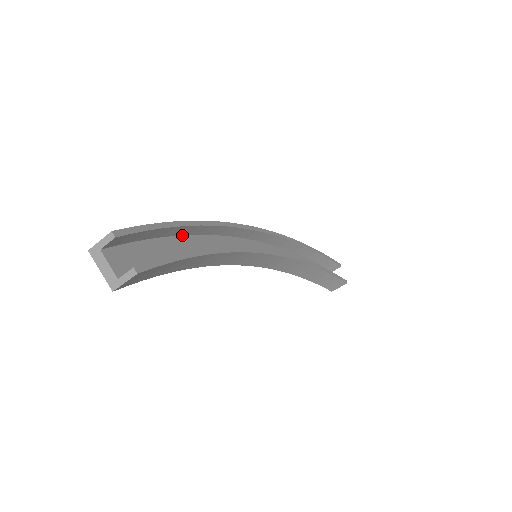
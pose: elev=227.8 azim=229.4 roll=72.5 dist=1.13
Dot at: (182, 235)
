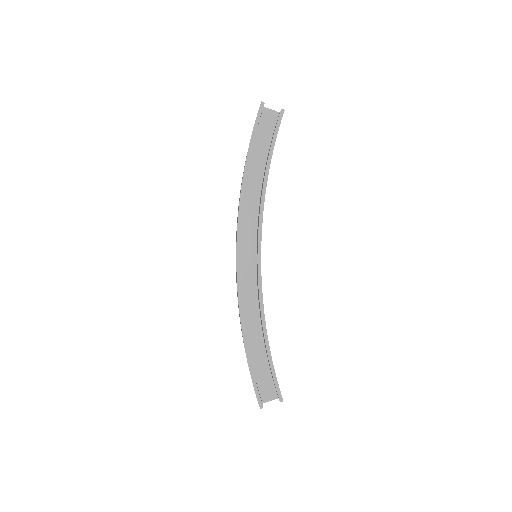
Dot at: (246, 336)
